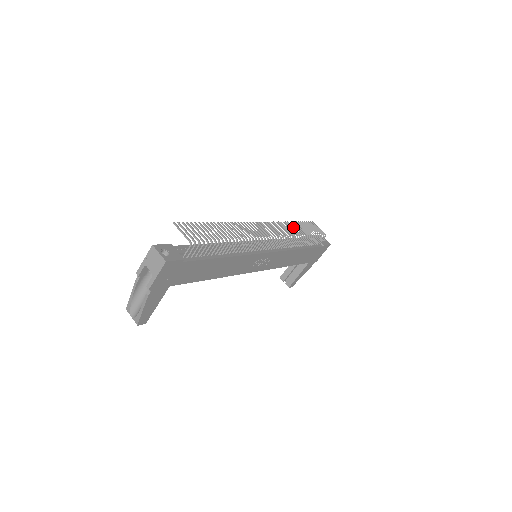
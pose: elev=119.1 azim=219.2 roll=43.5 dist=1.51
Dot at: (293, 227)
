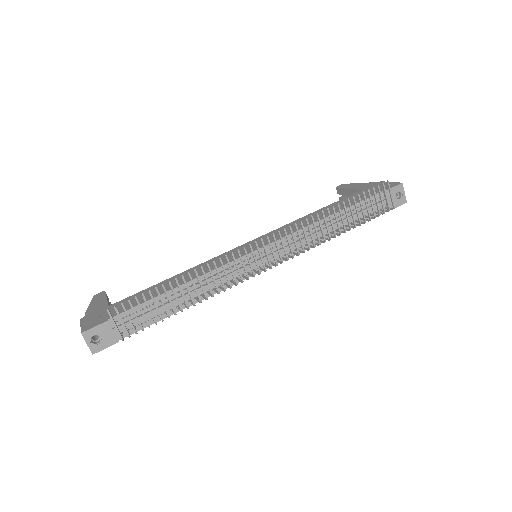
Dot at: (330, 220)
